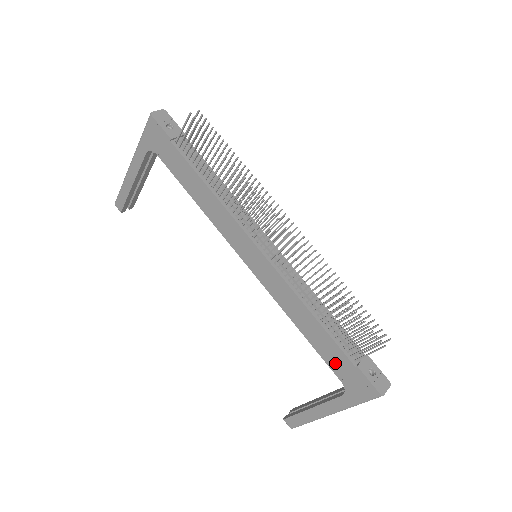
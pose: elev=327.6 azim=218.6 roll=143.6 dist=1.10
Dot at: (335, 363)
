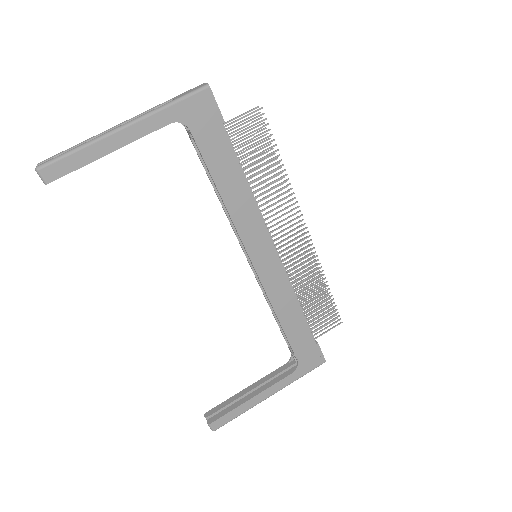
Dot at: (300, 345)
